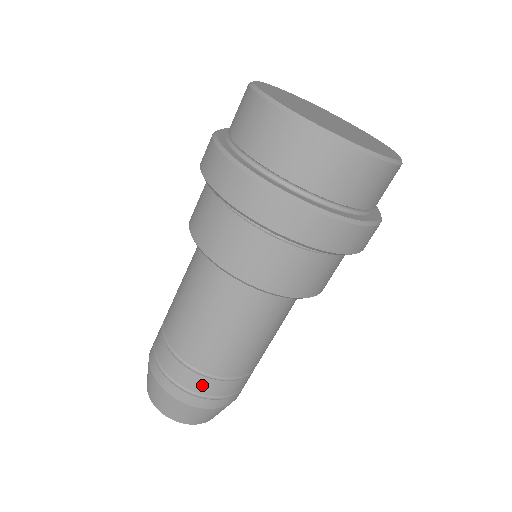
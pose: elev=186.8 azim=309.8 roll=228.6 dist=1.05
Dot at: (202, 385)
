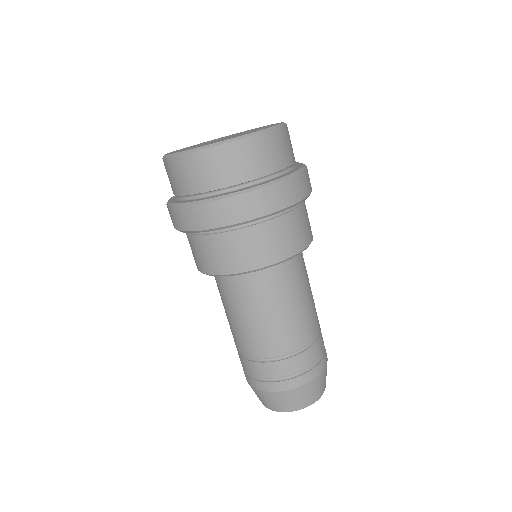
Dot at: (321, 345)
